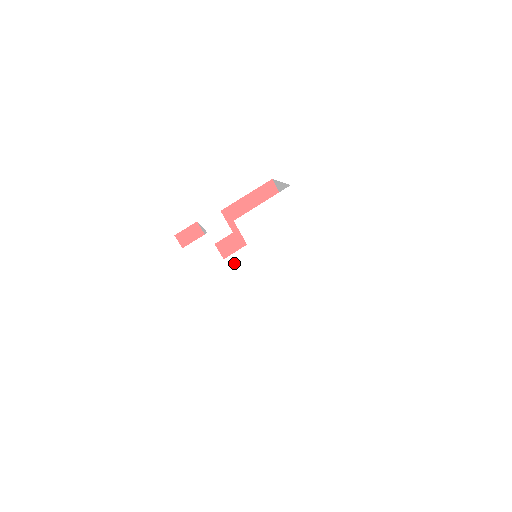
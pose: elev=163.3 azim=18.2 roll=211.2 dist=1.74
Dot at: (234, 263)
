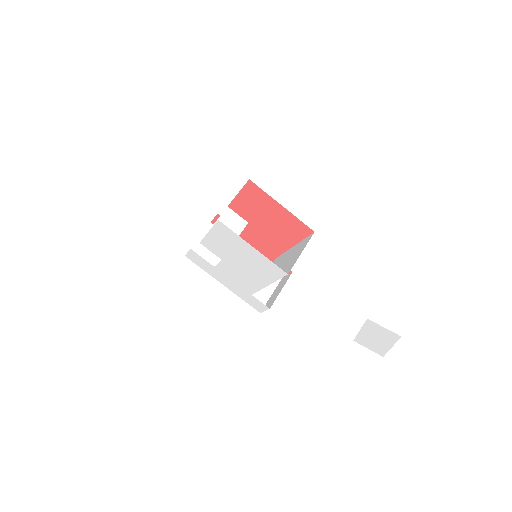
Dot at: (223, 270)
